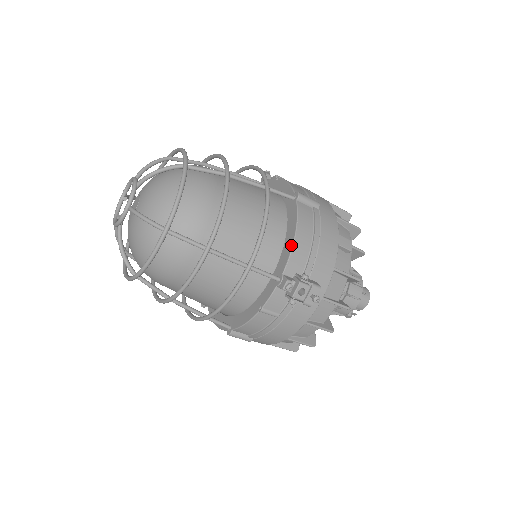
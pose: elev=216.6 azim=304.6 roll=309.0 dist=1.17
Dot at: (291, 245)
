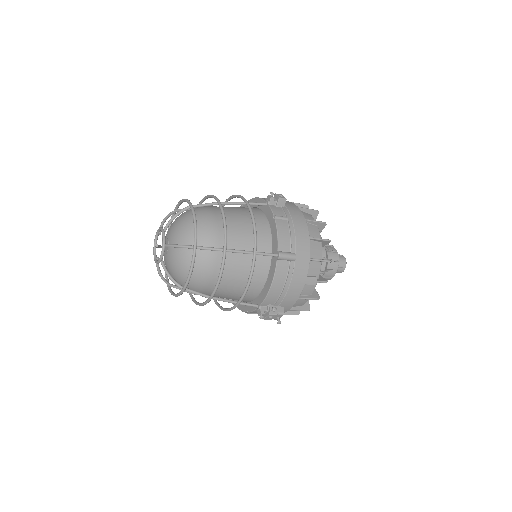
Dot at: (267, 292)
